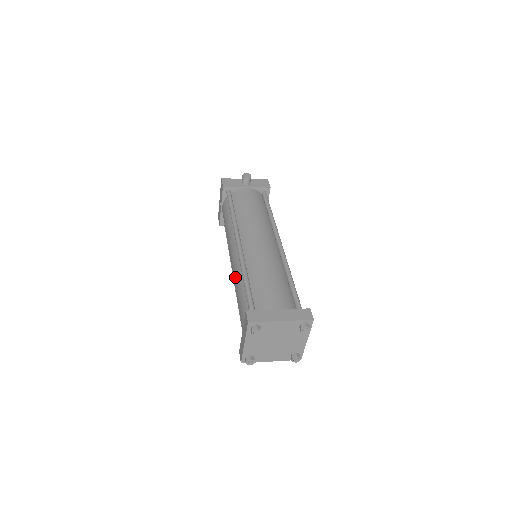
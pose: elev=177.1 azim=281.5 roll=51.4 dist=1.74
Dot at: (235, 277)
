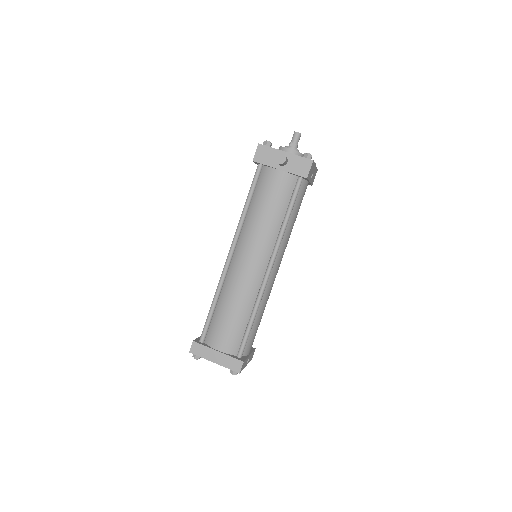
Dot at: occluded
